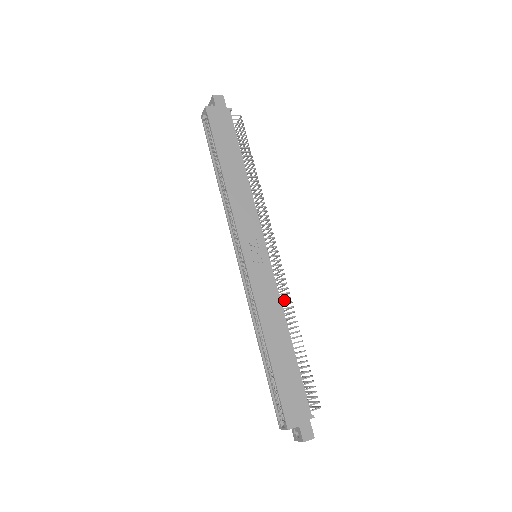
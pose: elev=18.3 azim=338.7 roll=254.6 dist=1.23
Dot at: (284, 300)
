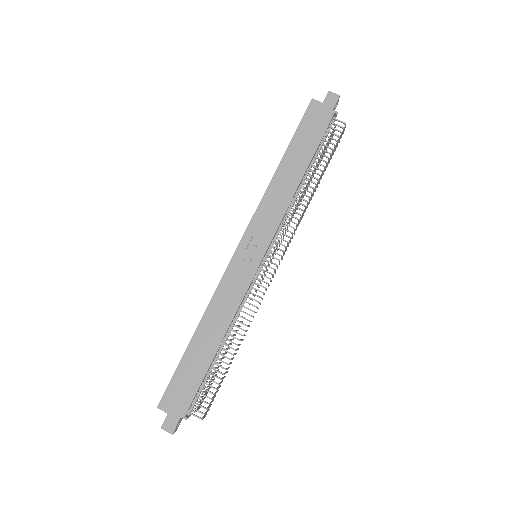
Dot at: occluded
